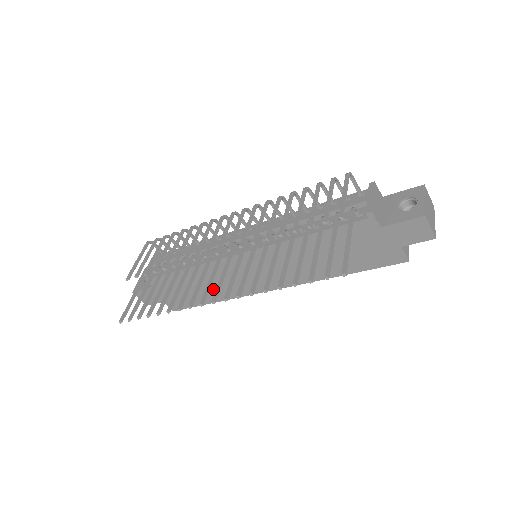
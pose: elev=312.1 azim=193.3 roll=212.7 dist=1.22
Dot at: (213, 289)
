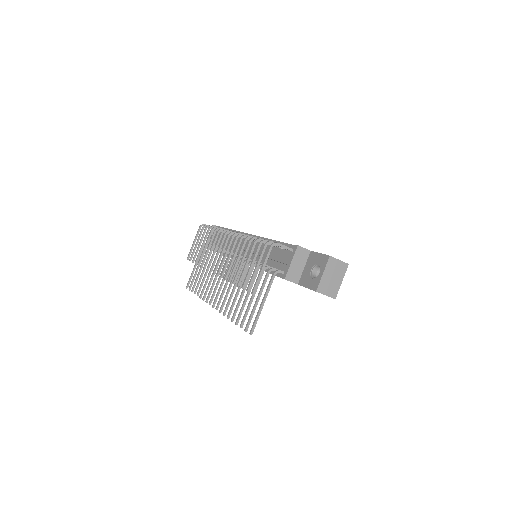
Dot at: occluded
